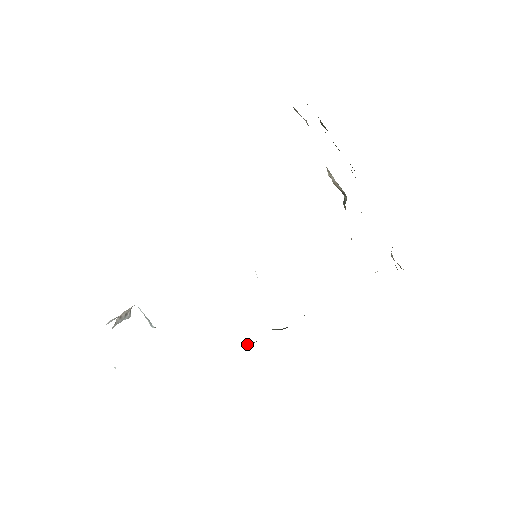
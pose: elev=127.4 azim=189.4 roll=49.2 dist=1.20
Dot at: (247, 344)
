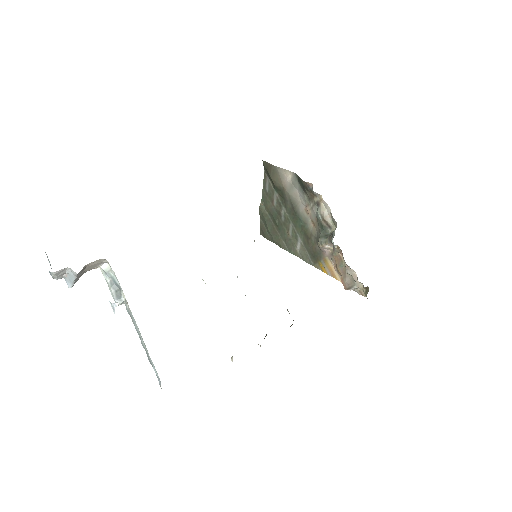
Dot at: occluded
